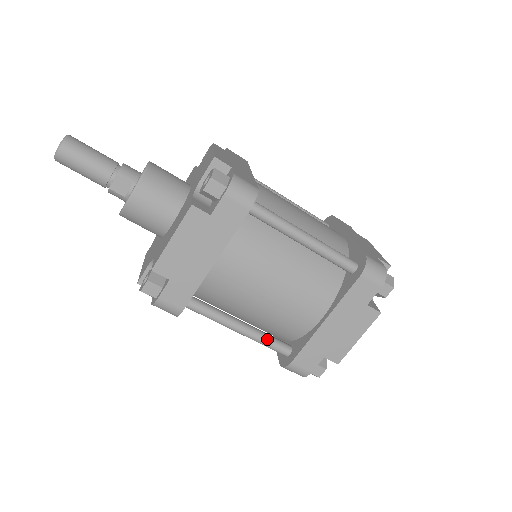
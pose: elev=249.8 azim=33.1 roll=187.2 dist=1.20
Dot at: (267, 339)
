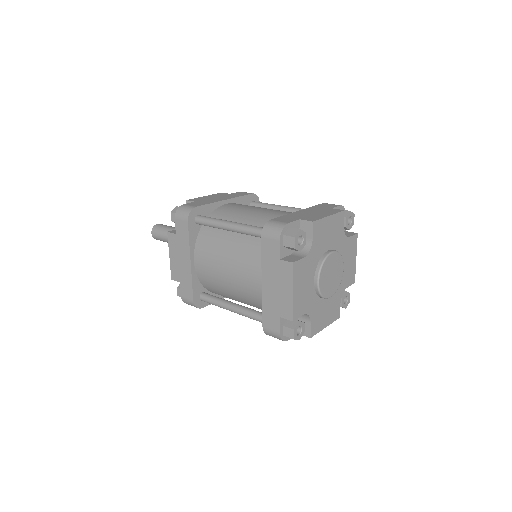
Dot at: (250, 313)
